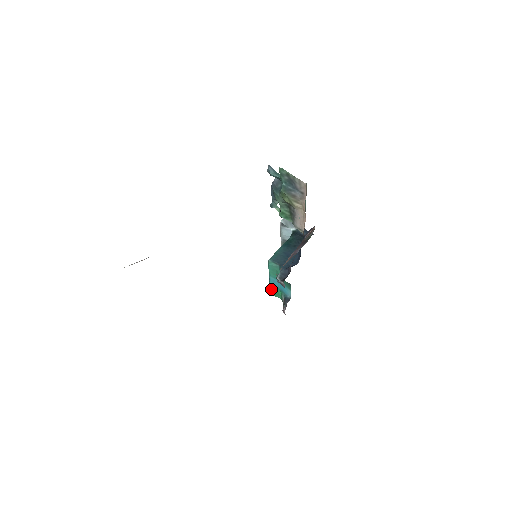
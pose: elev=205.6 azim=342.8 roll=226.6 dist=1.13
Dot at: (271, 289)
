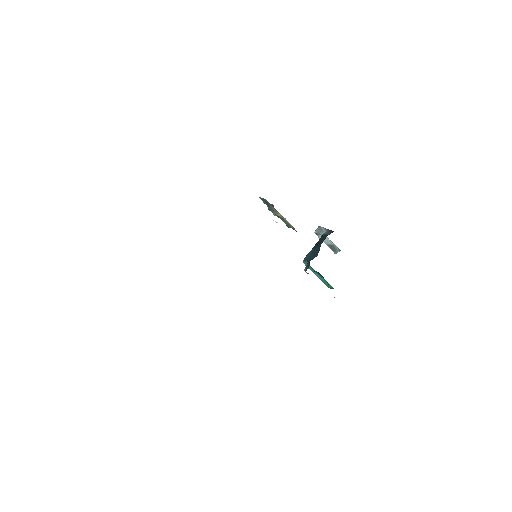
Dot at: occluded
